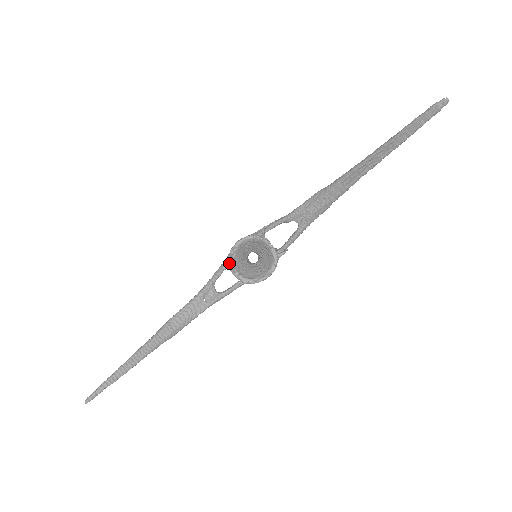
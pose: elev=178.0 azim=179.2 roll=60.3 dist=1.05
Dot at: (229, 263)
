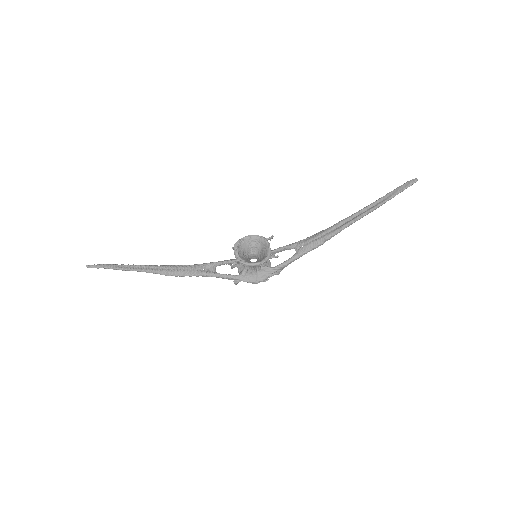
Dot at: (236, 244)
